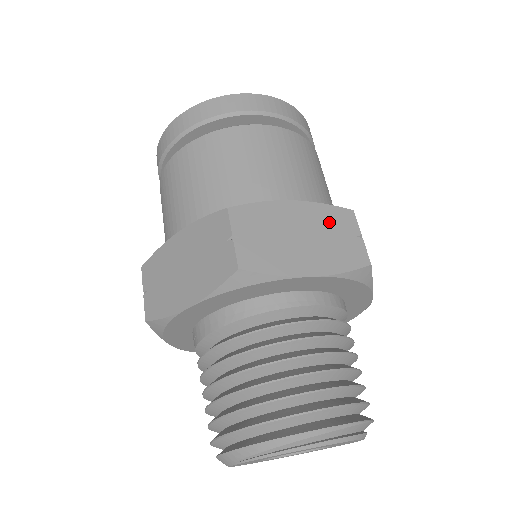
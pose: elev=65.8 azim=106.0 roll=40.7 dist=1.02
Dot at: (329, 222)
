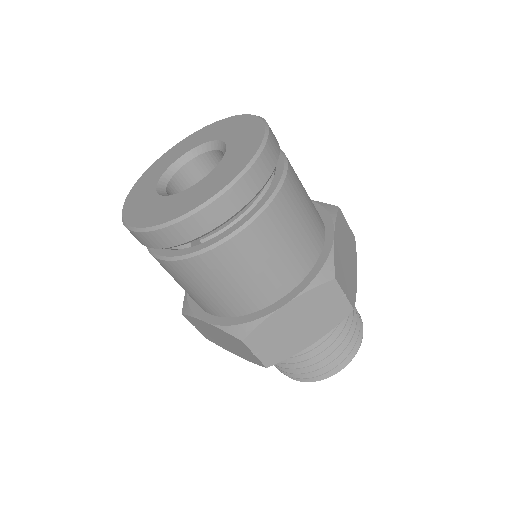
Dot at: (317, 301)
